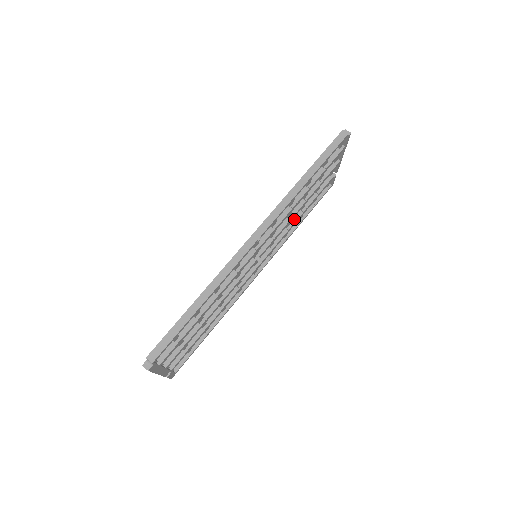
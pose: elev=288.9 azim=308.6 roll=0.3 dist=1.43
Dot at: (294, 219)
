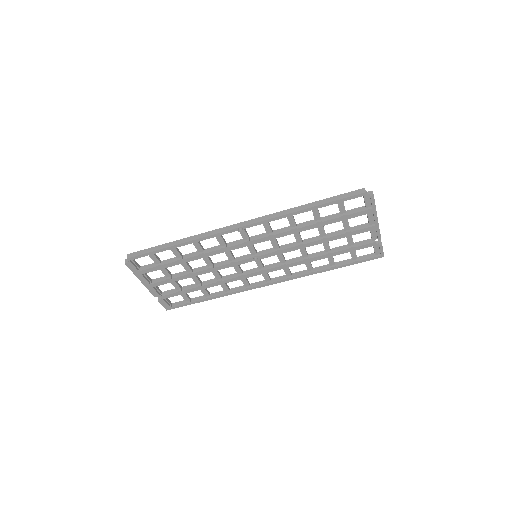
Dot at: (315, 255)
